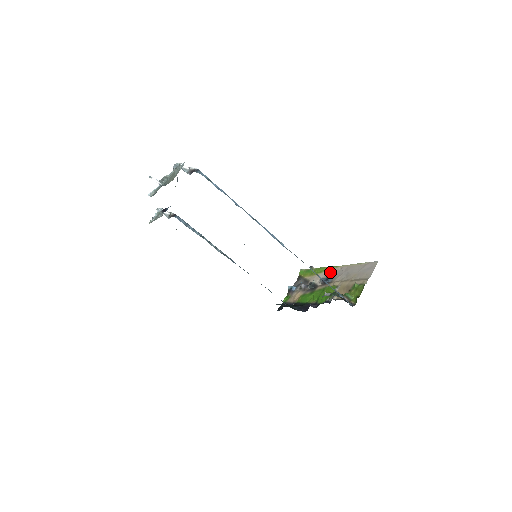
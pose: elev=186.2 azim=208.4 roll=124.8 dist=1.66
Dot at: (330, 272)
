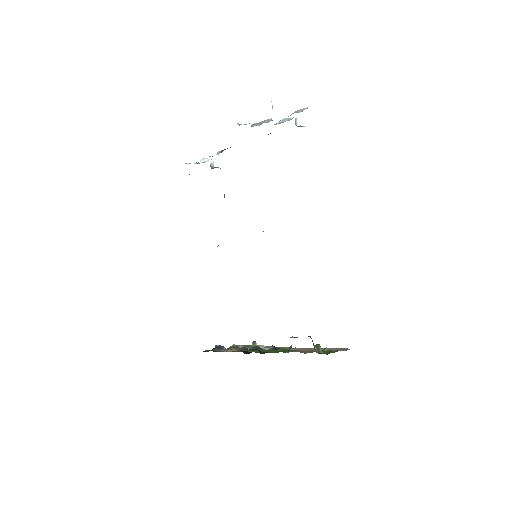
Dot at: occluded
